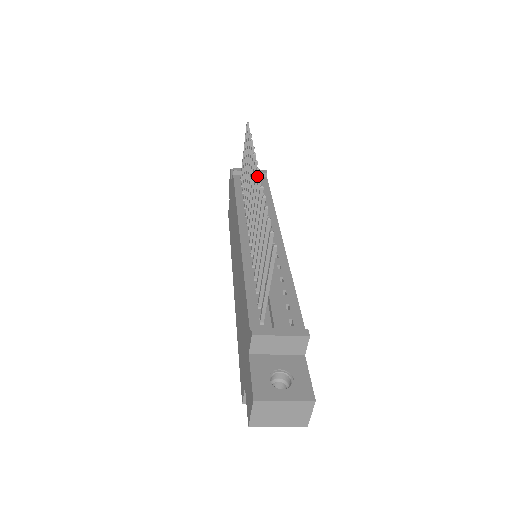
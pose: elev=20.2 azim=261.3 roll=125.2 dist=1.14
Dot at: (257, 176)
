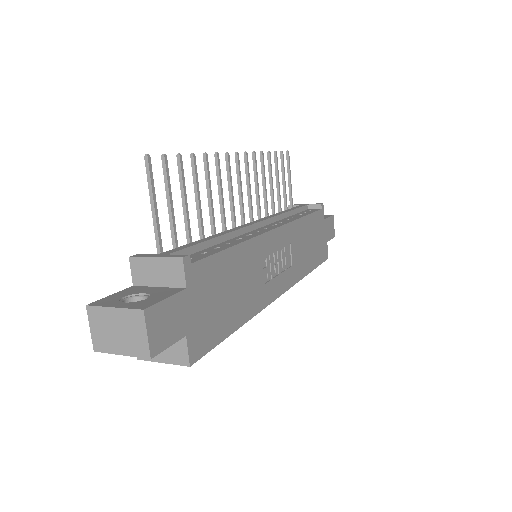
Dot at: (237, 160)
